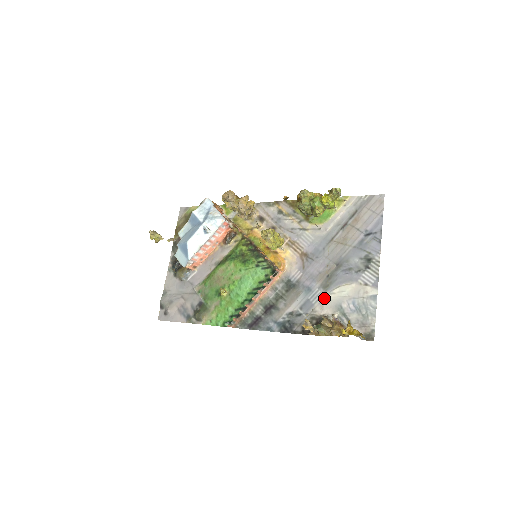
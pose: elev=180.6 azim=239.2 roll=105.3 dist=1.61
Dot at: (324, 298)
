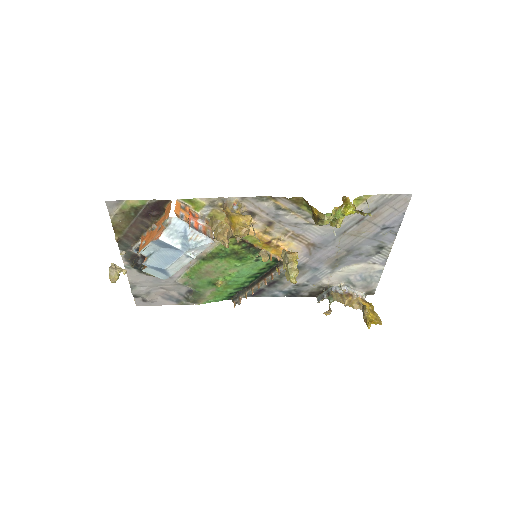
Dot at: (332, 274)
